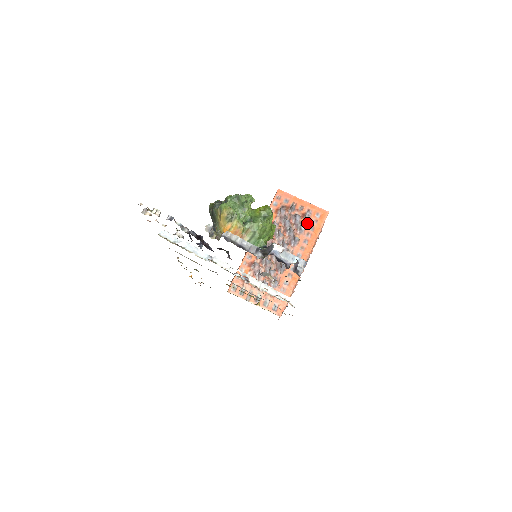
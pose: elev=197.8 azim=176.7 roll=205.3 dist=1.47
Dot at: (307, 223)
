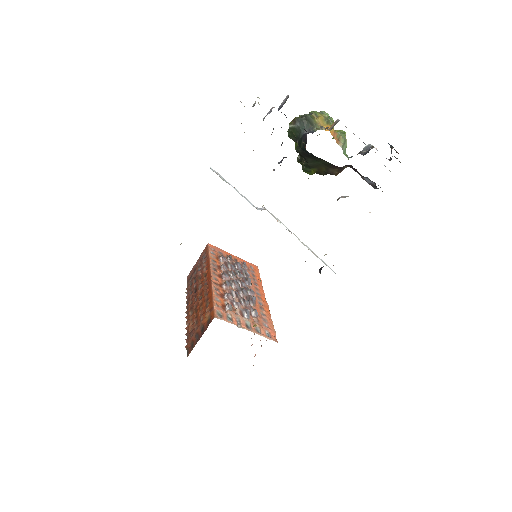
Dot at: (248, 271)
